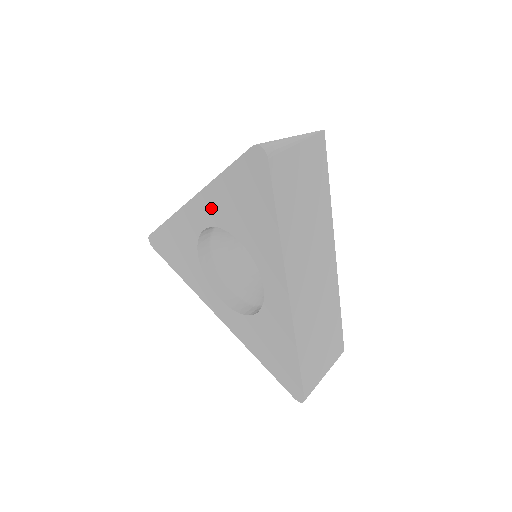
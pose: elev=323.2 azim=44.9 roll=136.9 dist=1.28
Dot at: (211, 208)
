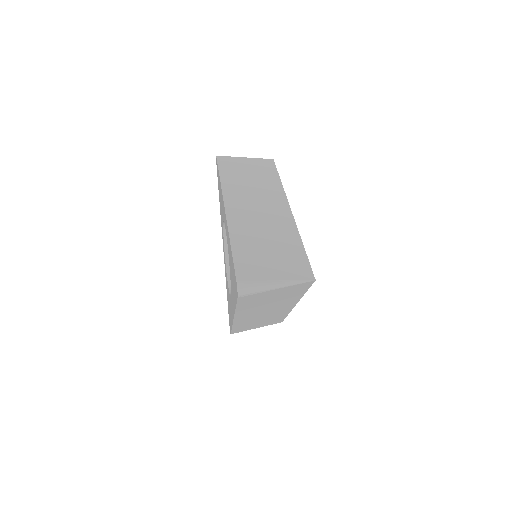
Dot at: (227, 236)
